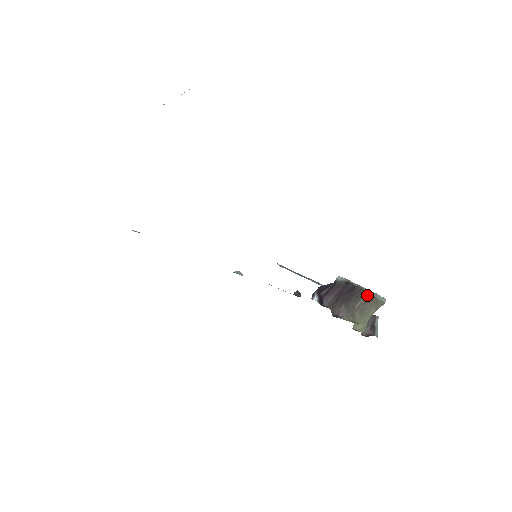
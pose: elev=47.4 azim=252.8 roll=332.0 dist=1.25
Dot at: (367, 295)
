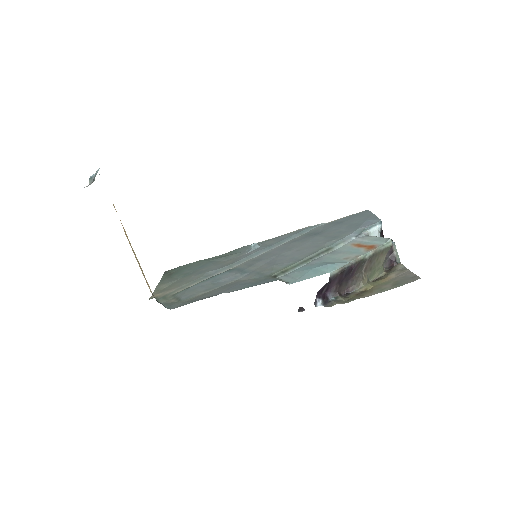
Dot at: (369, 258)
